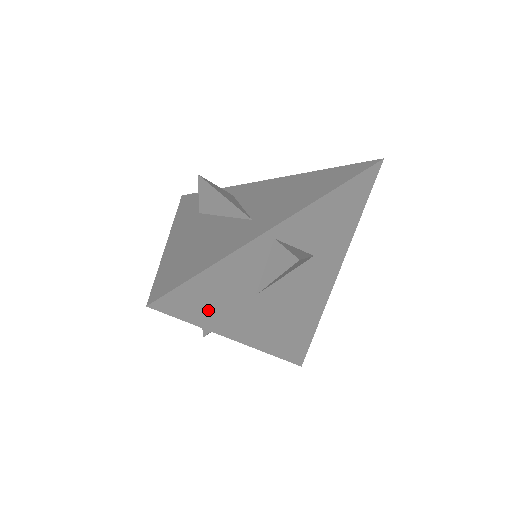
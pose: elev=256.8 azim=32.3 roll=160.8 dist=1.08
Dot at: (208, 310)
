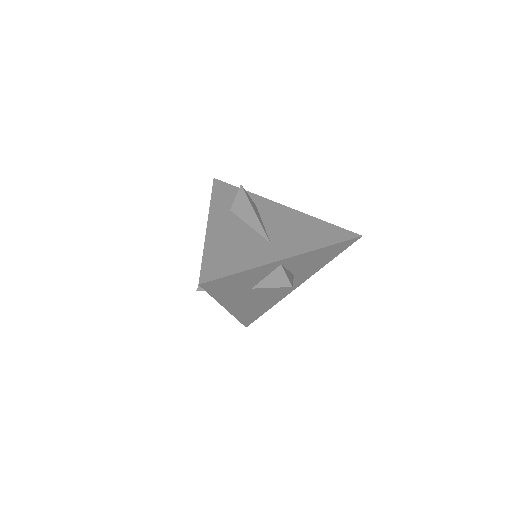
Dot at: (224, 291)
